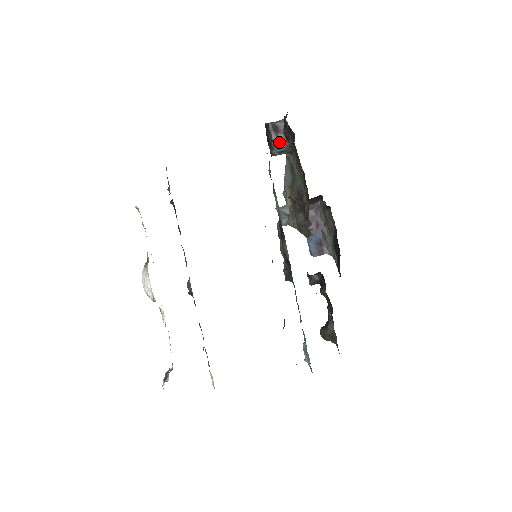
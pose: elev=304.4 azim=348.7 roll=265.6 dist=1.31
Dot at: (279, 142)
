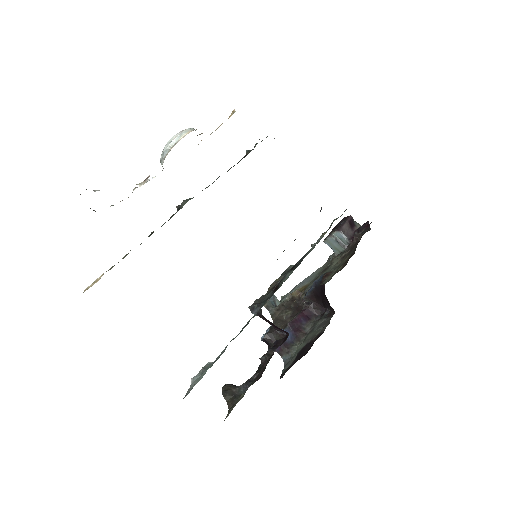
Dot at: (346, 232)
